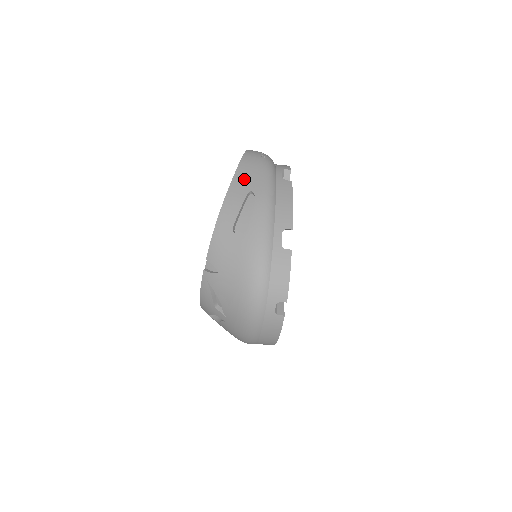
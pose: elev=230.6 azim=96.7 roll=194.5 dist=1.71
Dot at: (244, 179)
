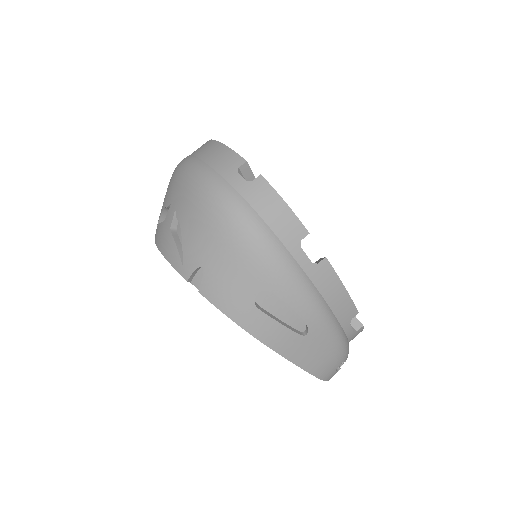
Dot at: occluded
